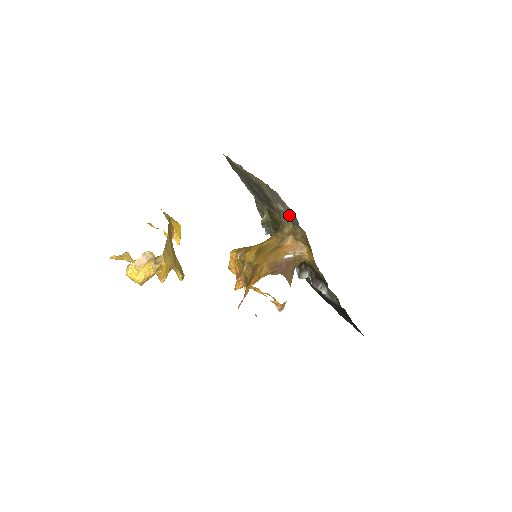
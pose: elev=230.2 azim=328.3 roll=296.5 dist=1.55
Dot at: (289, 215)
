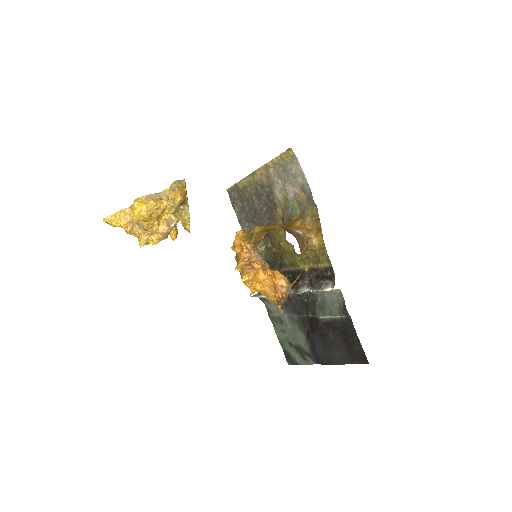
Dot at: (300, 197)
